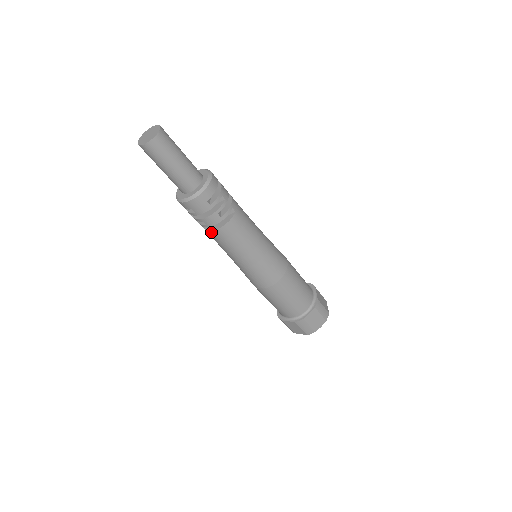
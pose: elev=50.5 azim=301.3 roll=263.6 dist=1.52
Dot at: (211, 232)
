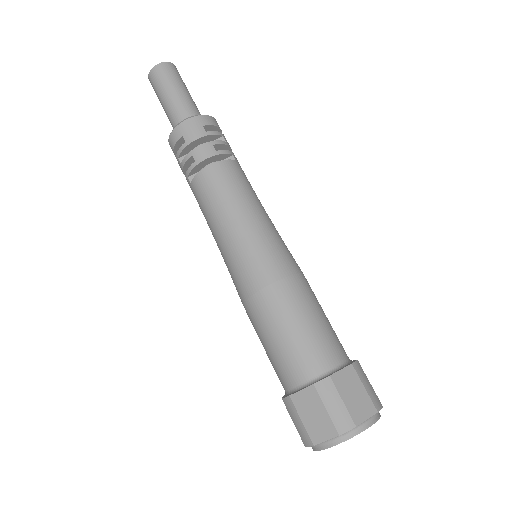
Dot at: (199, 176)
